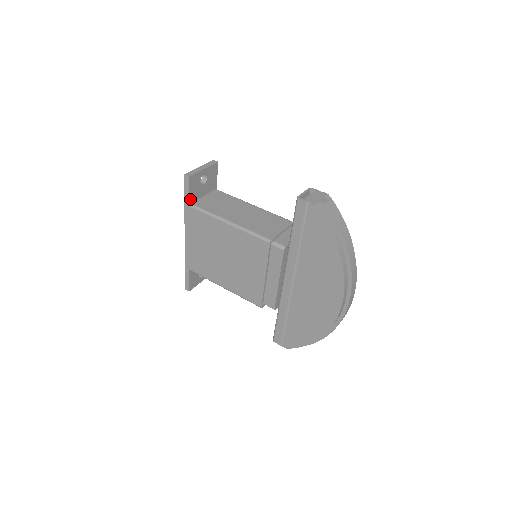
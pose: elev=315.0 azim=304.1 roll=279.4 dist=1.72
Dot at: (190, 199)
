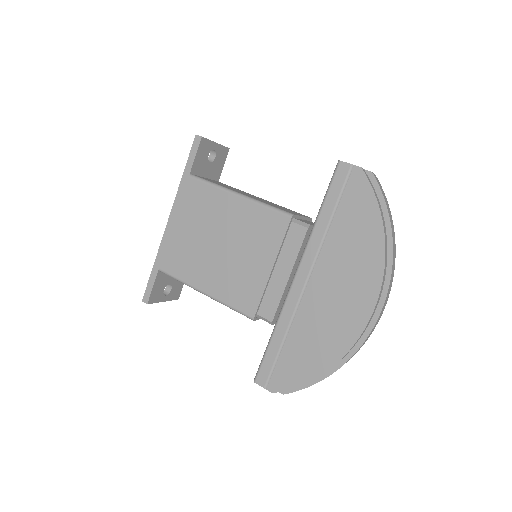
Dot at: (193, 168)
